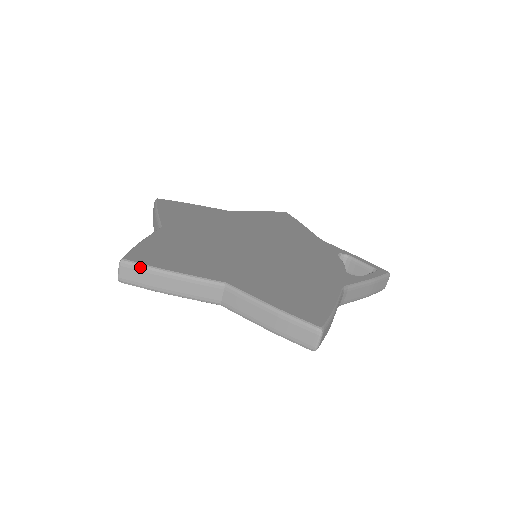
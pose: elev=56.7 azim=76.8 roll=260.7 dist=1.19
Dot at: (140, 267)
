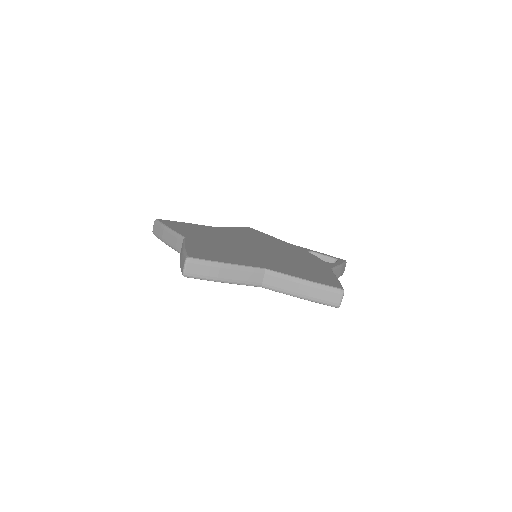
Dot at: (203, 262)
